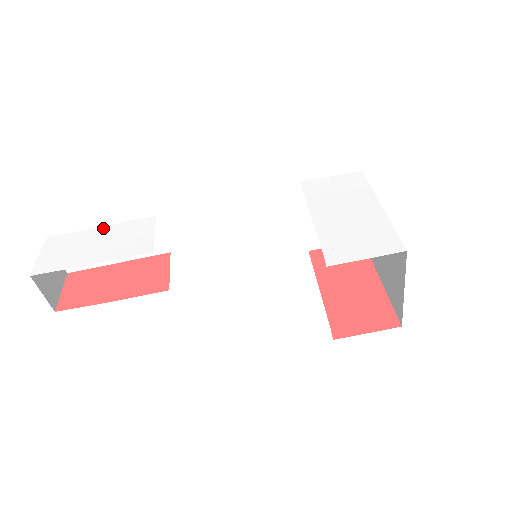
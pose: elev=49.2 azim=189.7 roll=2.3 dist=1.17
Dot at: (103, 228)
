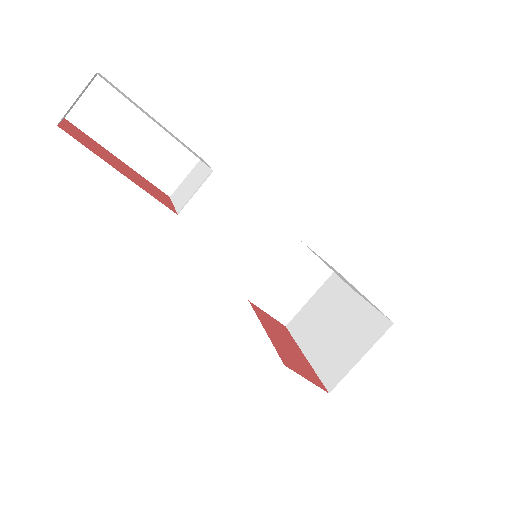
Dot at: occluded
